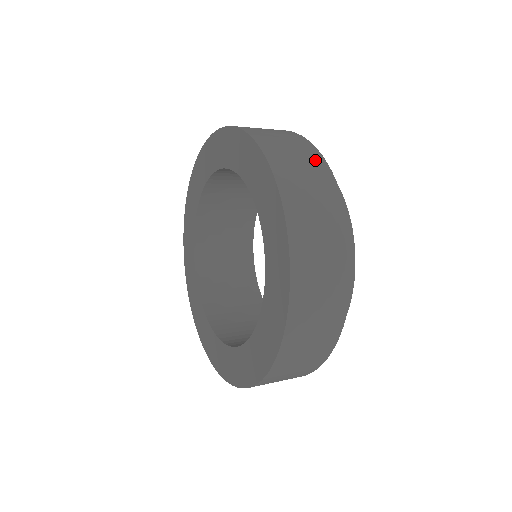
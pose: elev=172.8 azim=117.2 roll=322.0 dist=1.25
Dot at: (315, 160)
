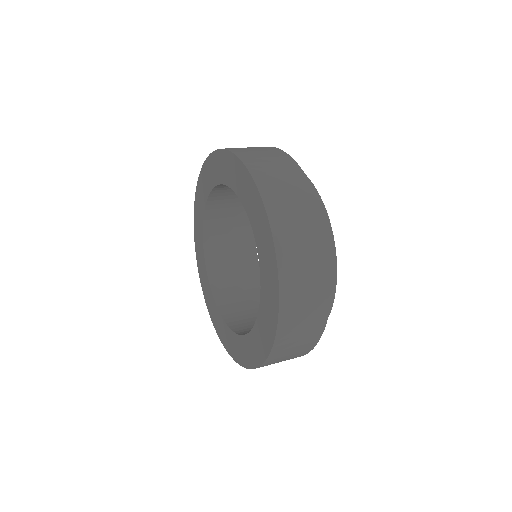
Dot at: (307, 200)
